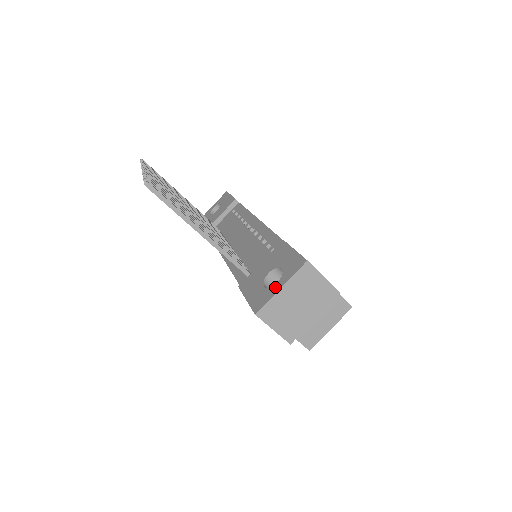
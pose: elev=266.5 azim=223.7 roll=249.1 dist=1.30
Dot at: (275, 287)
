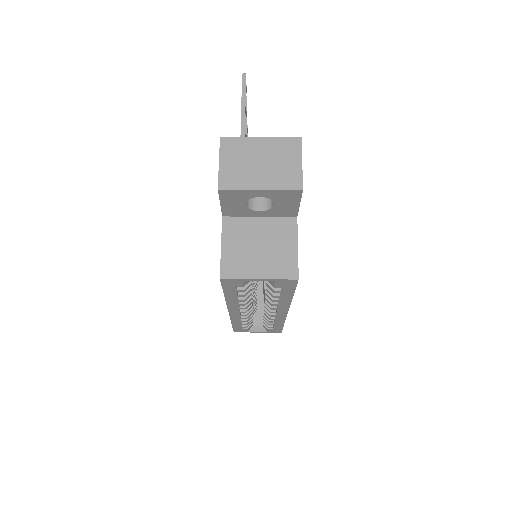
Dot at: occluded
